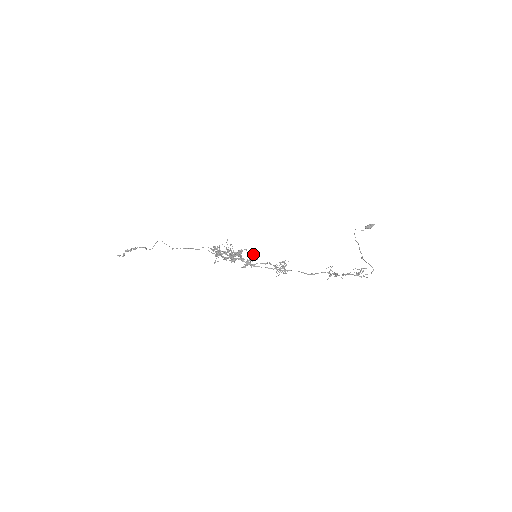
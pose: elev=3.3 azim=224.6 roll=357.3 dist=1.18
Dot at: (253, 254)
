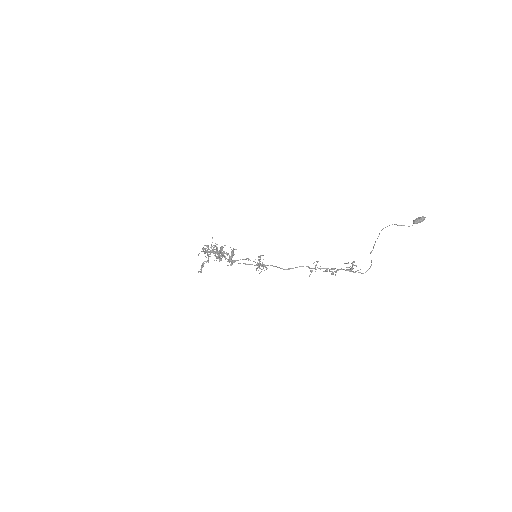
Dot at: occluded
